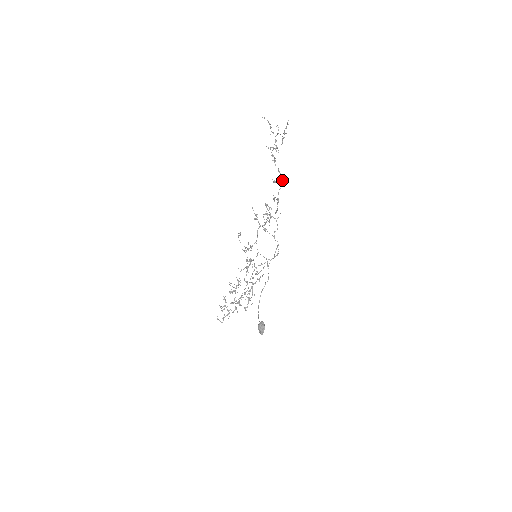
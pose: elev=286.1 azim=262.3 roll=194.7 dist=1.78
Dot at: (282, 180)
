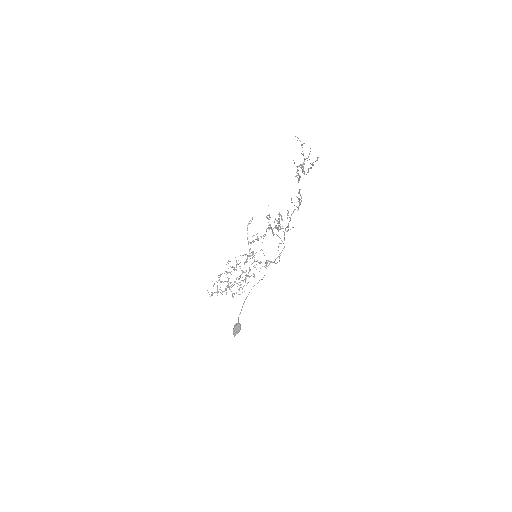
Dot at: (299, 203)
